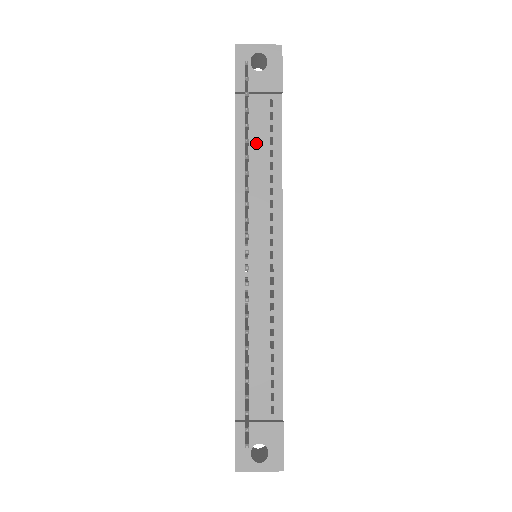
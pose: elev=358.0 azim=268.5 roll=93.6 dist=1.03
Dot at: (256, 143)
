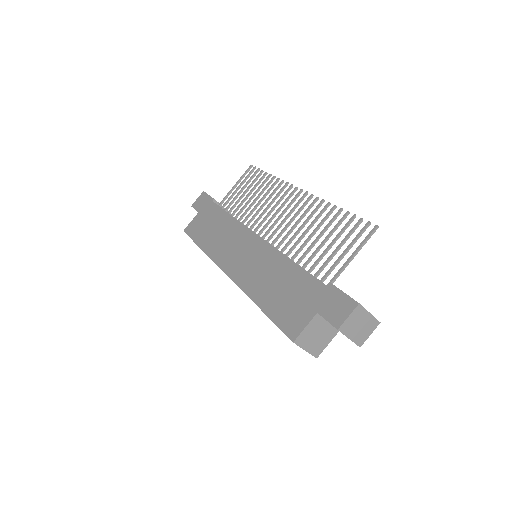
Dot at: occluded
